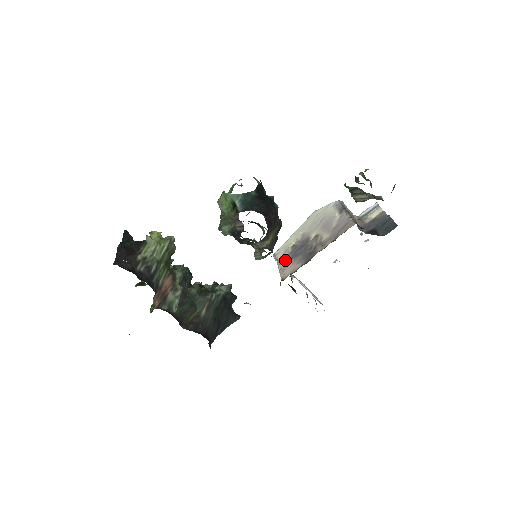
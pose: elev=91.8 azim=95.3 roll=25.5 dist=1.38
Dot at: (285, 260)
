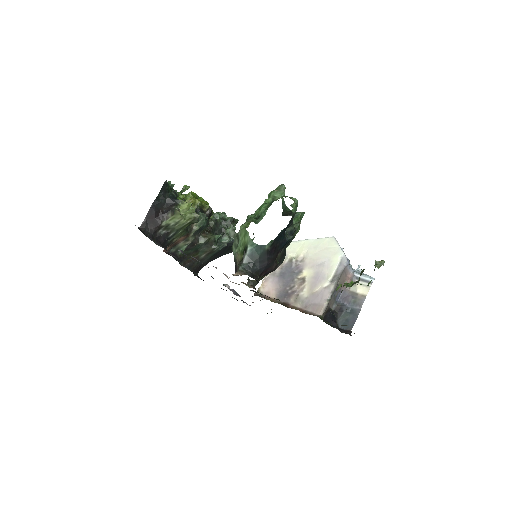
Dot at: (276, 270)
